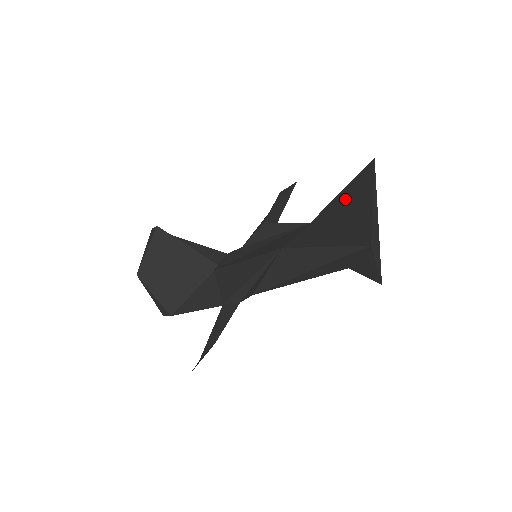
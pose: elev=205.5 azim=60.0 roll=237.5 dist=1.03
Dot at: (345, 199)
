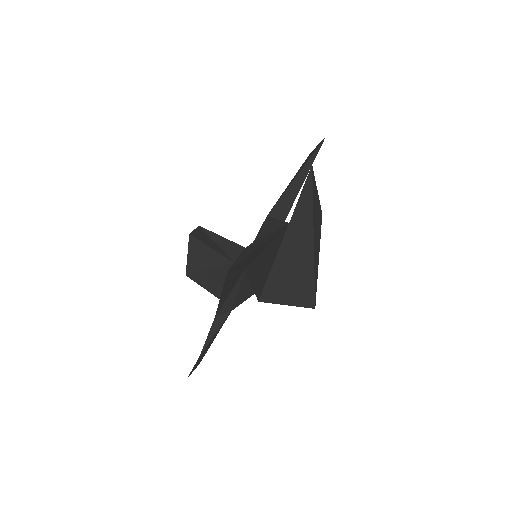
Dot at: occluded
